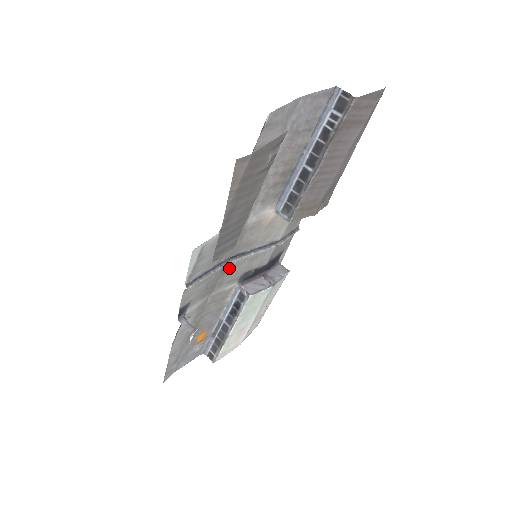
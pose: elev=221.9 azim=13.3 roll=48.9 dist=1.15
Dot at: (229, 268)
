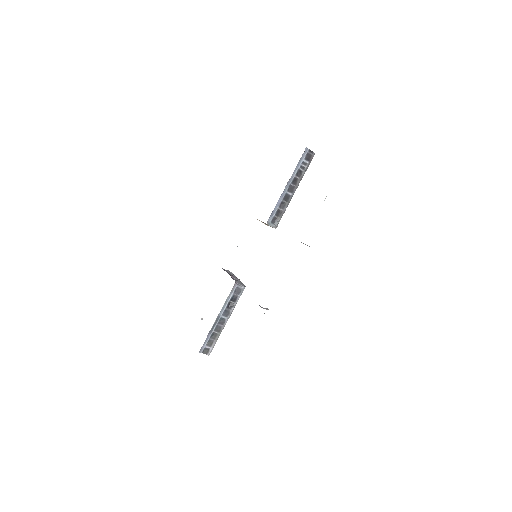
Dot at: occluded
